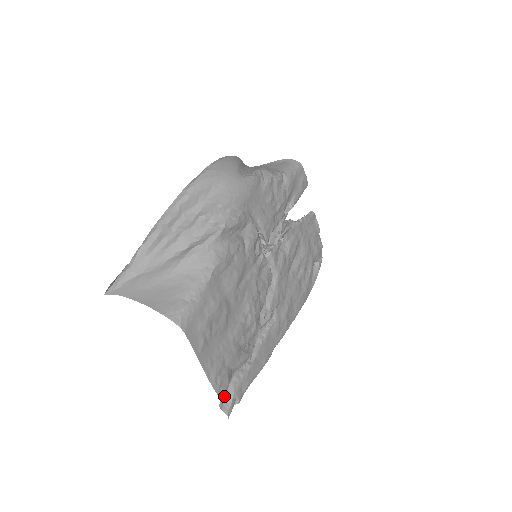
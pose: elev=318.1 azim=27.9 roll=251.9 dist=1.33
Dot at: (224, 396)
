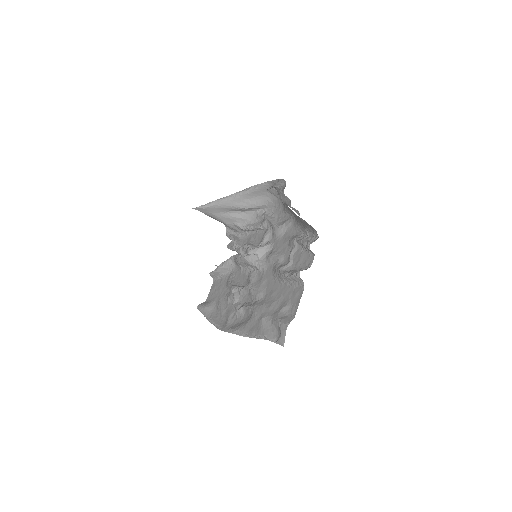
Dot at: occluded
